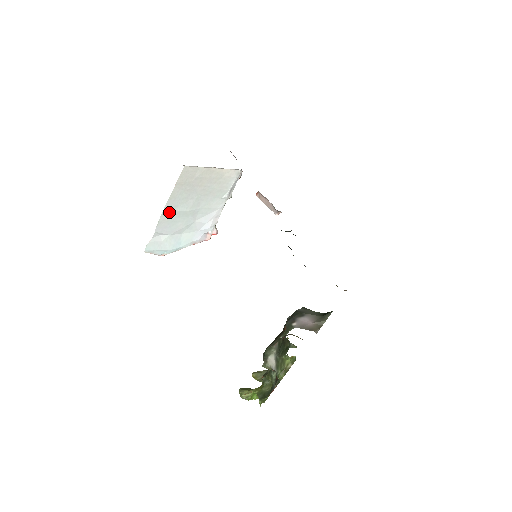
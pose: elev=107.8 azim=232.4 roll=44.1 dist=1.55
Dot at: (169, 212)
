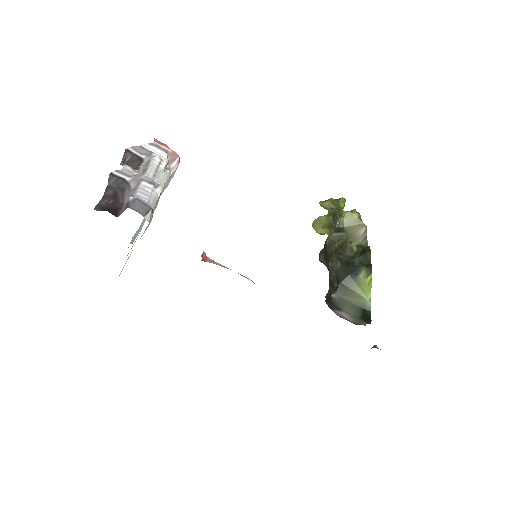
Dot at: occluded
